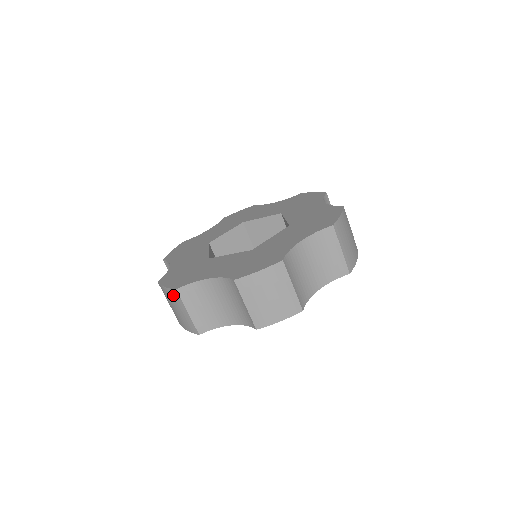
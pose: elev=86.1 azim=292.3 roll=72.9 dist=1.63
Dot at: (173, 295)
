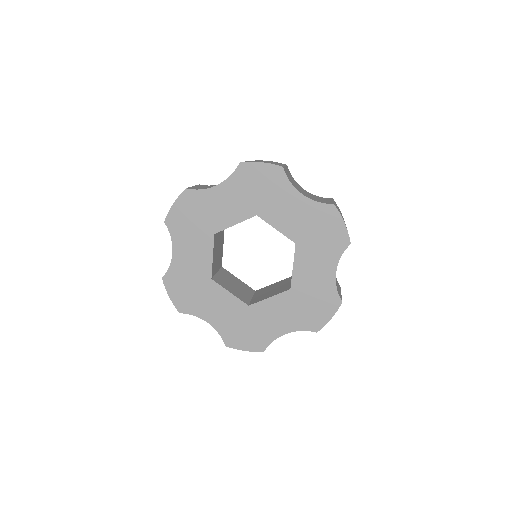
Dot at: occluded
